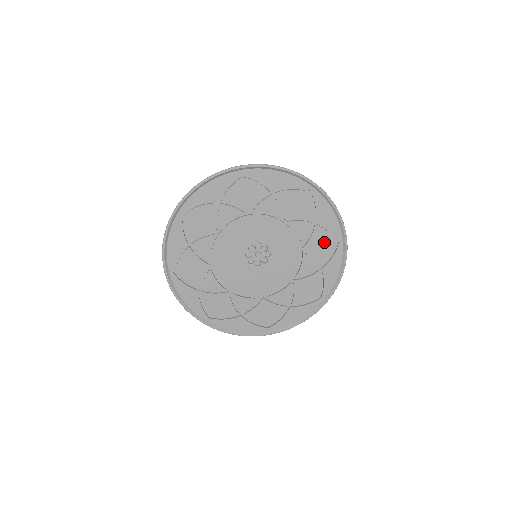
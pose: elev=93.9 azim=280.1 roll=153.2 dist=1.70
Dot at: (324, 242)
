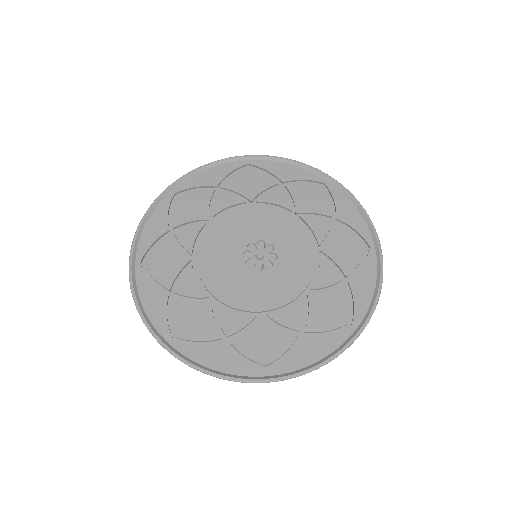
Dot at: (335, 310)
